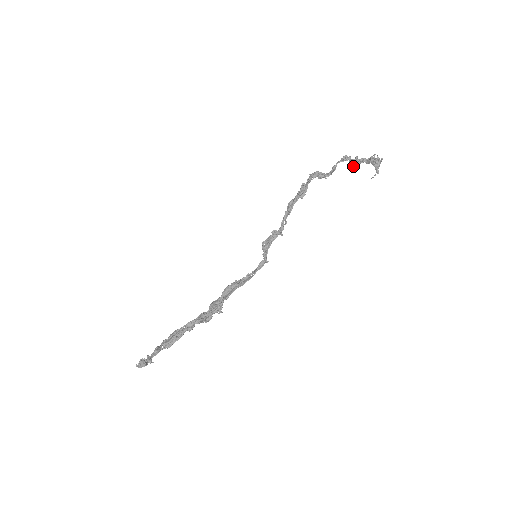
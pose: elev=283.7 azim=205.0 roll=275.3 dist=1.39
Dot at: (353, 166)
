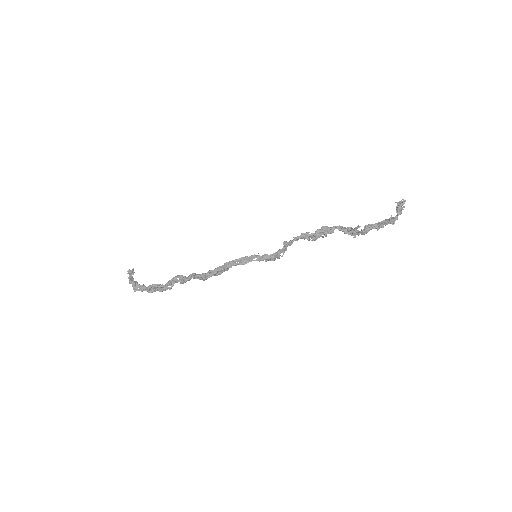
Dot at: (385, 222)
